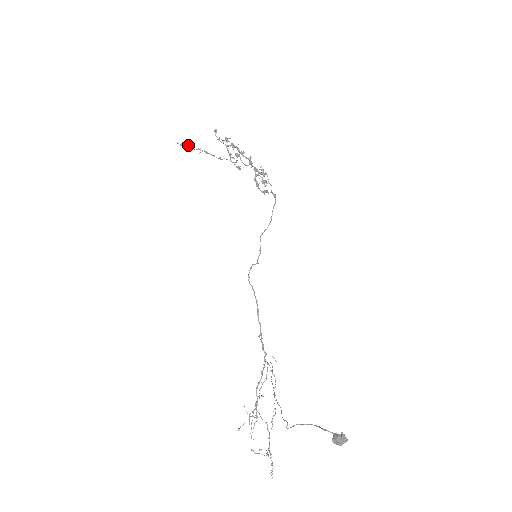
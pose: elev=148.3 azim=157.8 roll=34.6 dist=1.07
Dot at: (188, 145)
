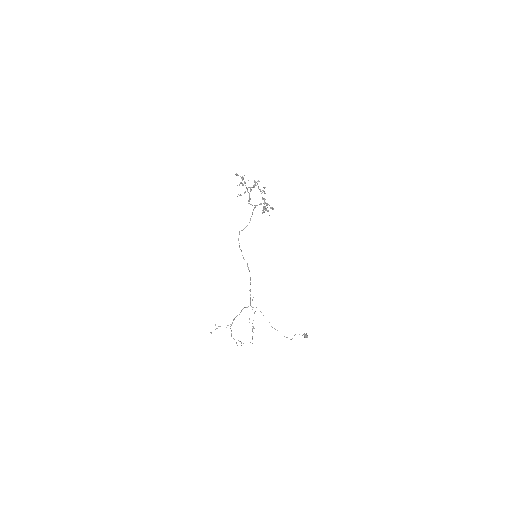
Dot at: occluded
